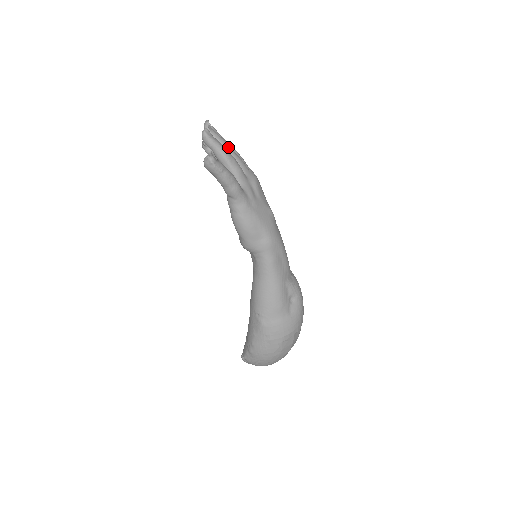
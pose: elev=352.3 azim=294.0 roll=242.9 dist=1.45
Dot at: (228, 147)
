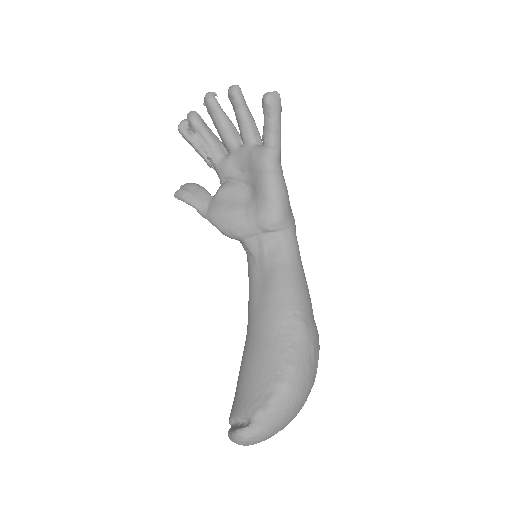
Dot at: (232, 124)
